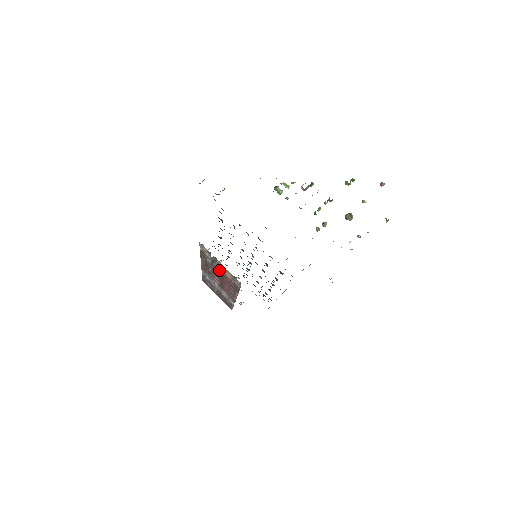
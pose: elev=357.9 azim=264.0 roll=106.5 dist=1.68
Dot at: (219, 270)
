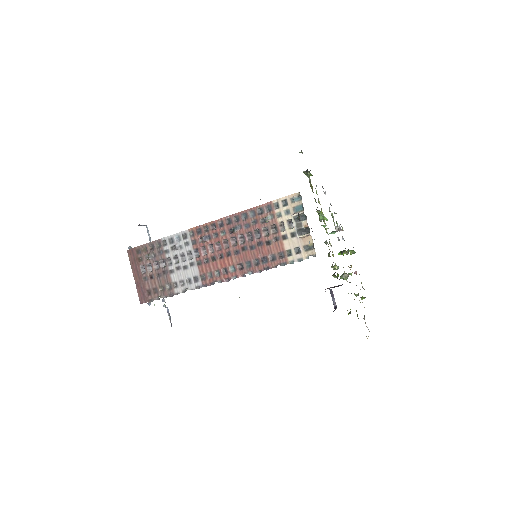
Dot at: (272, 234)
